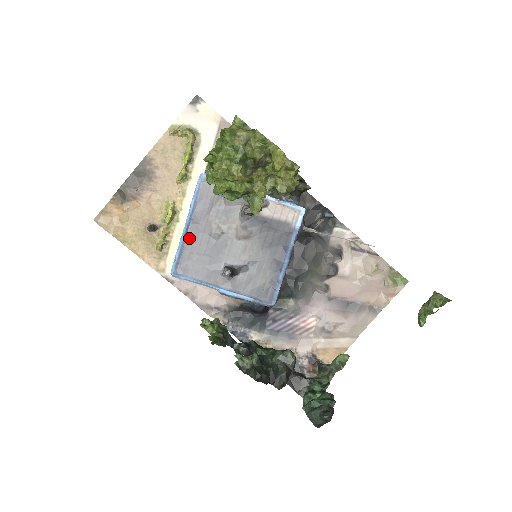
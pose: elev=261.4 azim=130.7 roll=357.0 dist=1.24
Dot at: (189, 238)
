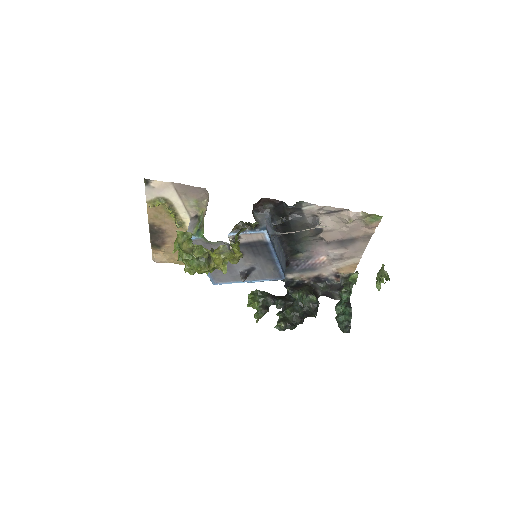
Dot at: occluded
